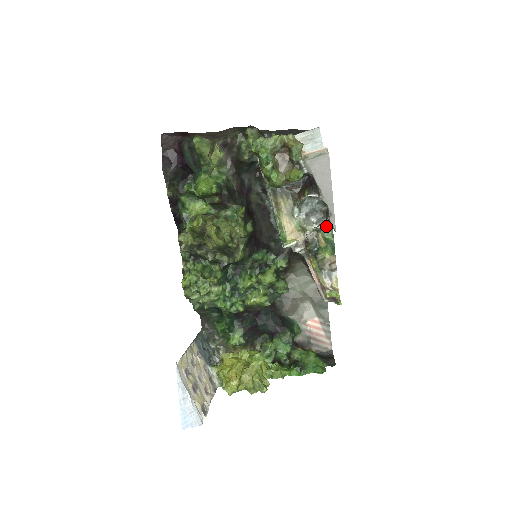
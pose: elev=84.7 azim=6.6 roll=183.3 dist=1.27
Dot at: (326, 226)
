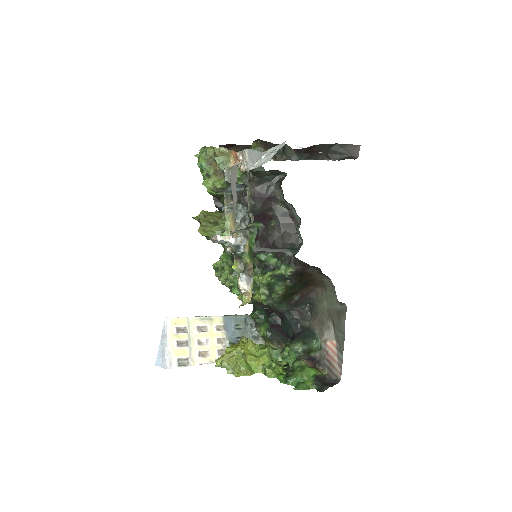
Dot at: (251, 234)
